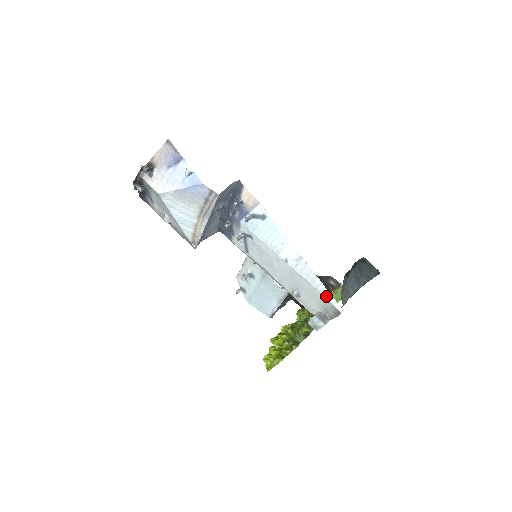
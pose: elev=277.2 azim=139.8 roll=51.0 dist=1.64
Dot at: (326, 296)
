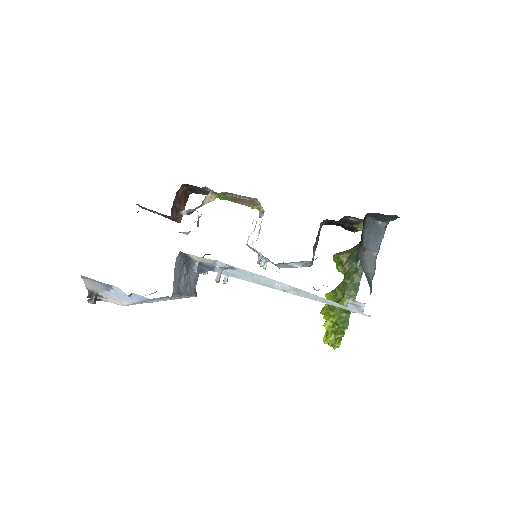
Dot at: (346, 309)
